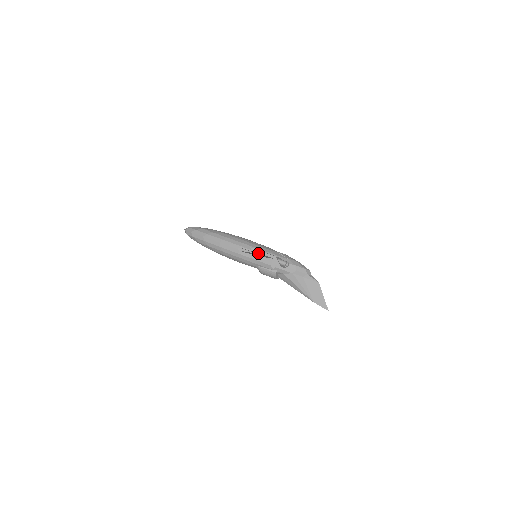
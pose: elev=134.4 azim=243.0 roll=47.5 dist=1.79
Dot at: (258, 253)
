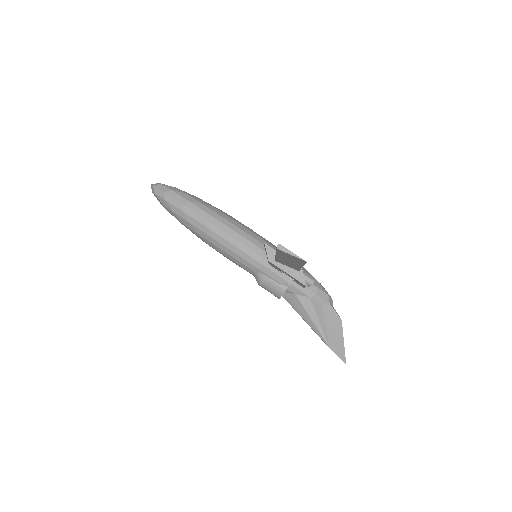
Dot at: occluded
